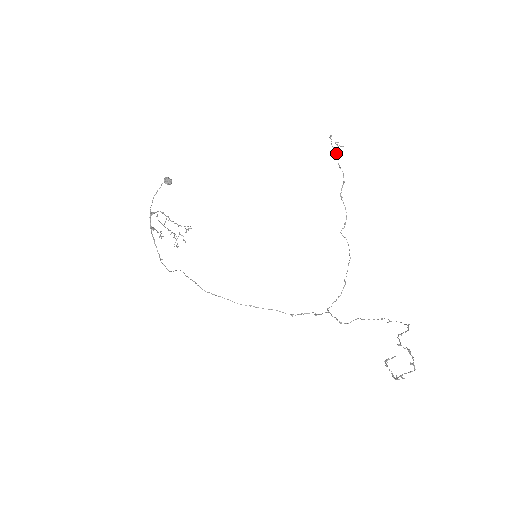
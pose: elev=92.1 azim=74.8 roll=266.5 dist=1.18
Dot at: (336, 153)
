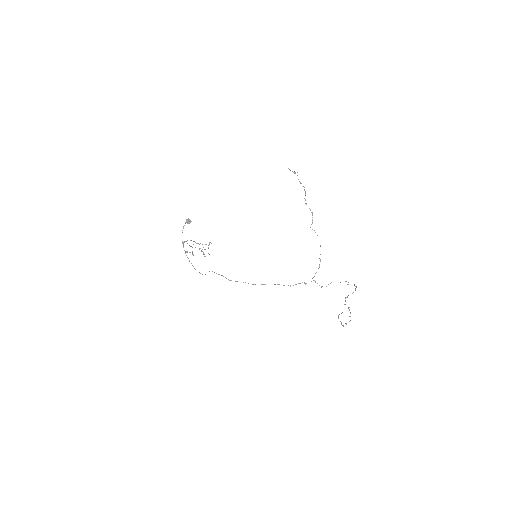
Dot at: occluded
